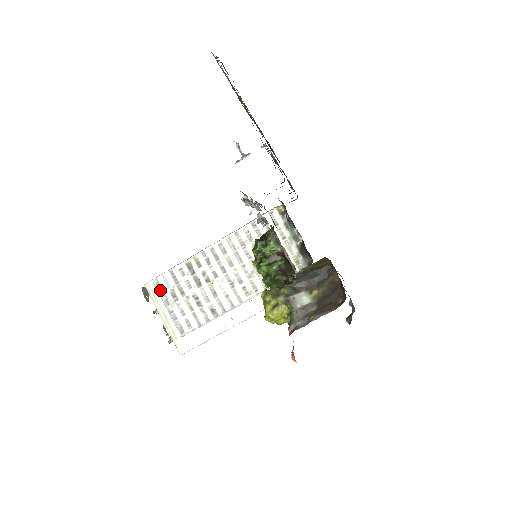
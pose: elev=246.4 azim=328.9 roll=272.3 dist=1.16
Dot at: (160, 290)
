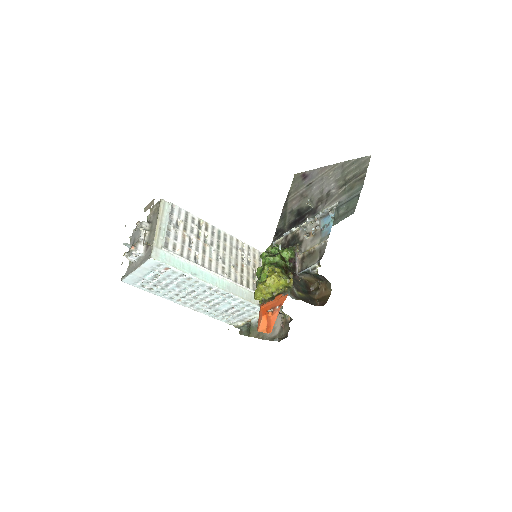
Dot at: (171, 212)
